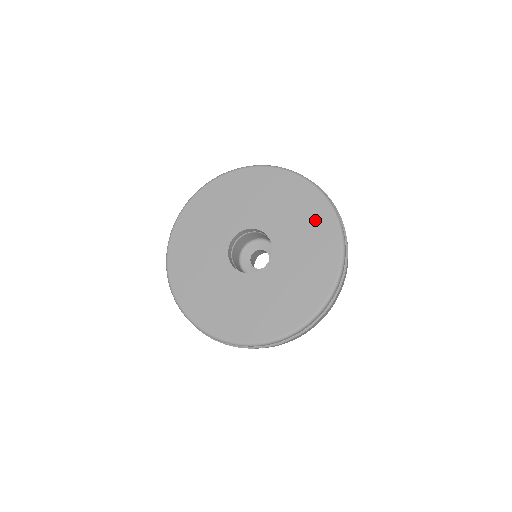
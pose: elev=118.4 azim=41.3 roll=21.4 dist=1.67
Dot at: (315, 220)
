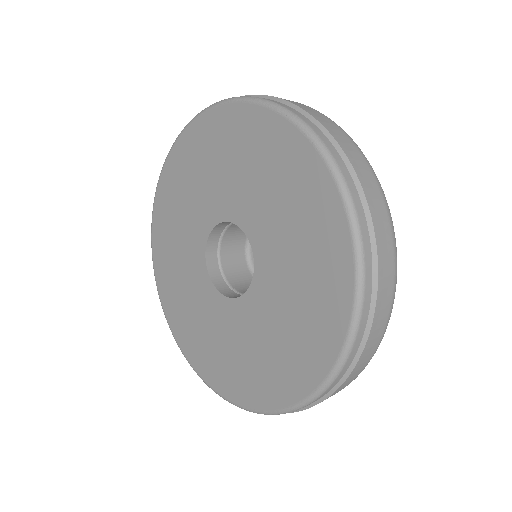
Dot at: (291, 363)
